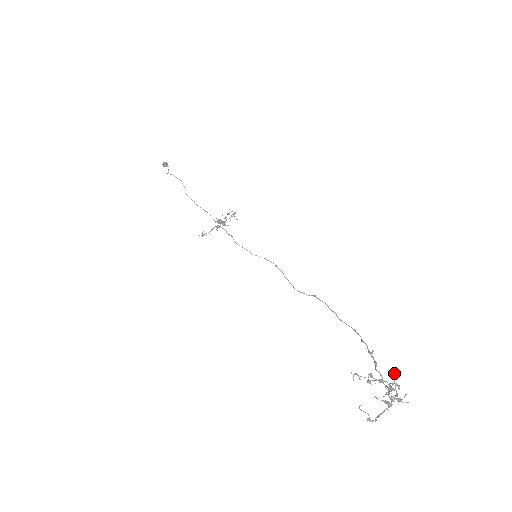
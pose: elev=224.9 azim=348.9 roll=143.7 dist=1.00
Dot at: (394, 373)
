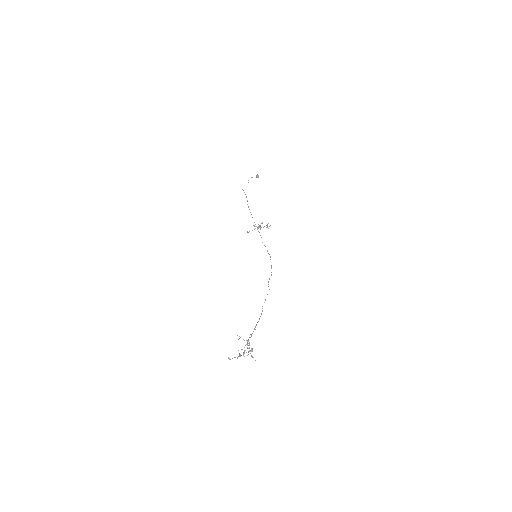
Dot at: (247, 342)
